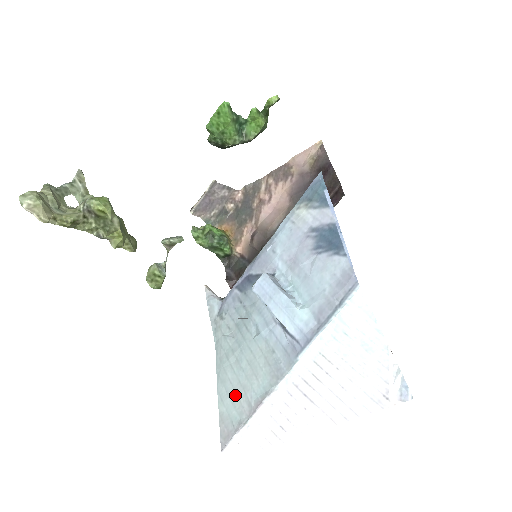
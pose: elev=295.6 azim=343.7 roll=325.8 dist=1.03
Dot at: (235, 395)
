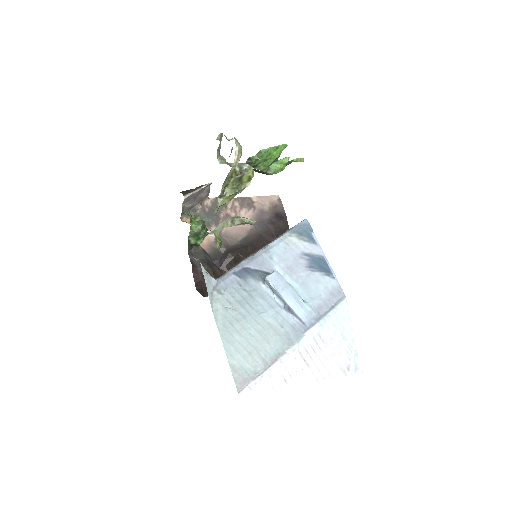
Dot at: (247, 353)
